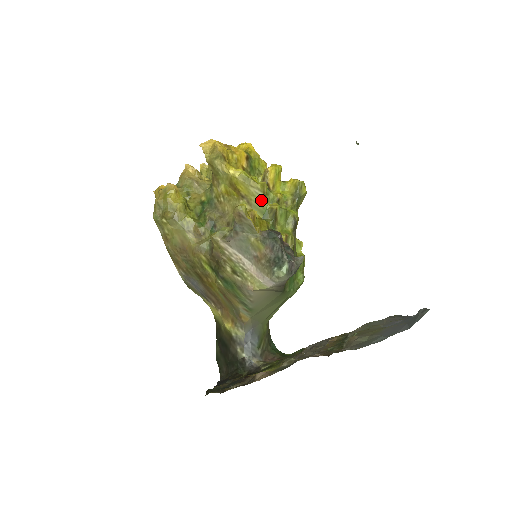
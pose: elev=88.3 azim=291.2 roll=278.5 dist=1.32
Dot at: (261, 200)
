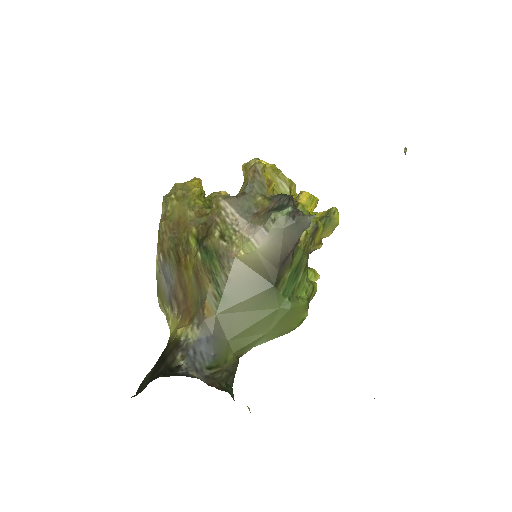
Dot at: occluded
